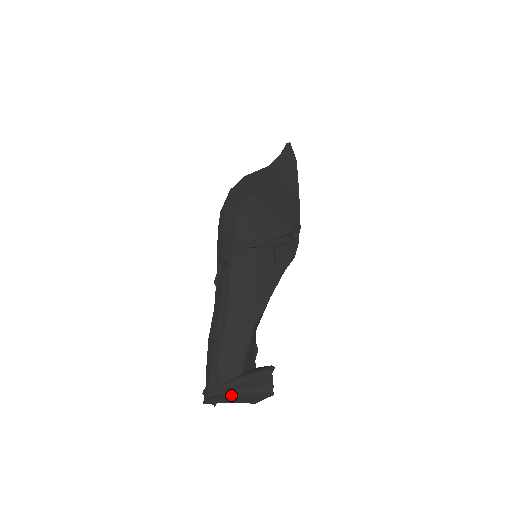
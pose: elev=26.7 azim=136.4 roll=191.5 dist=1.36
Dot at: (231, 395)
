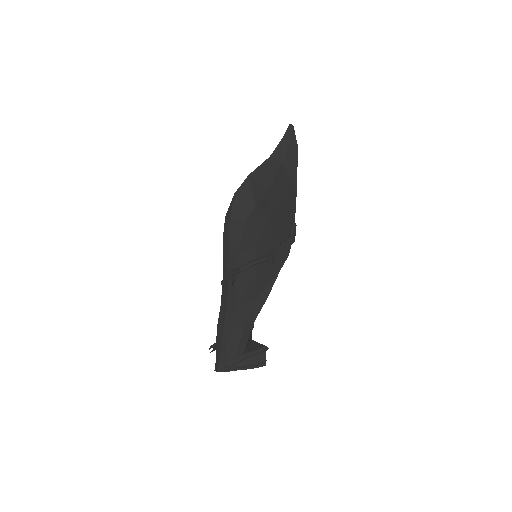
Dot at: (236, 370)
